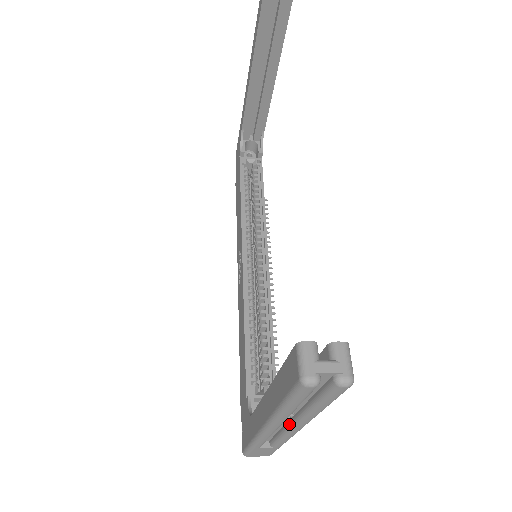
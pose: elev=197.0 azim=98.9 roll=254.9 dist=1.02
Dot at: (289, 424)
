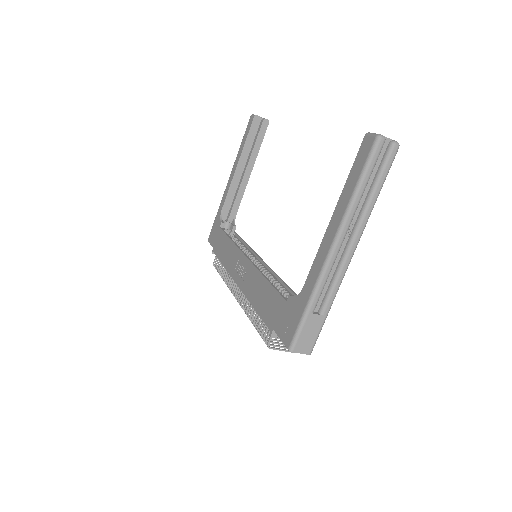
Dot at: (348, 244)
